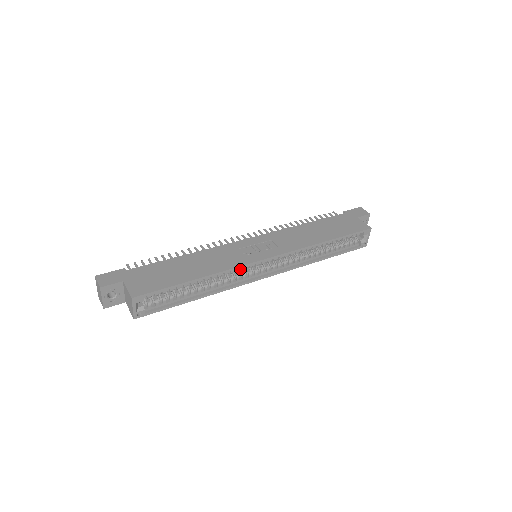
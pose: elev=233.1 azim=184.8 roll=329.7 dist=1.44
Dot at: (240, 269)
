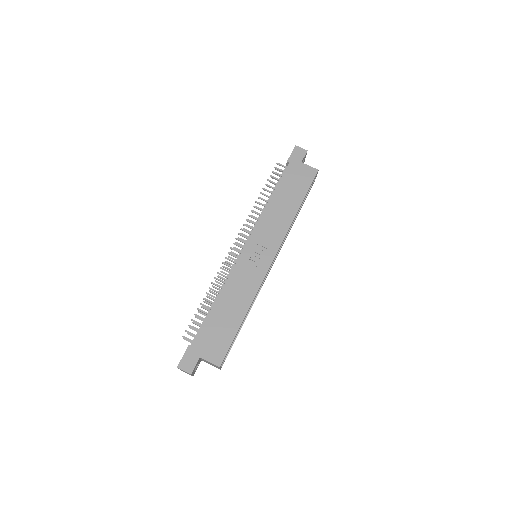
Dot at: occluded
